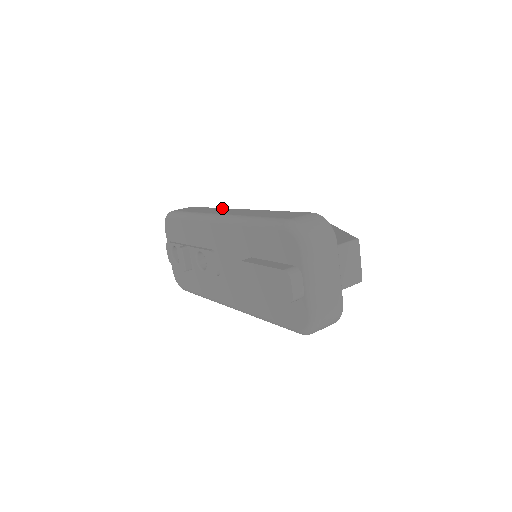
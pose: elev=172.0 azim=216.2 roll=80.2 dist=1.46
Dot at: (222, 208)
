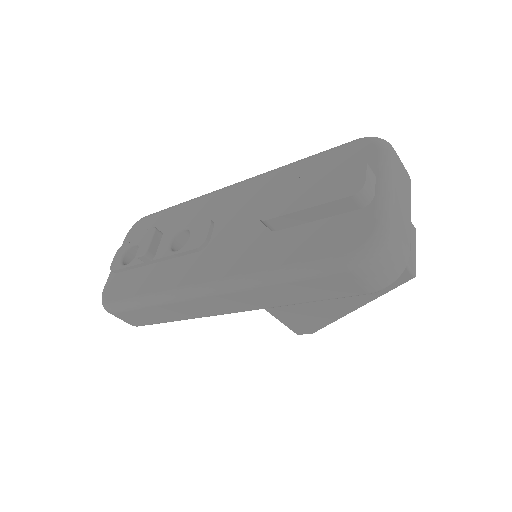
Dot at: occluded
